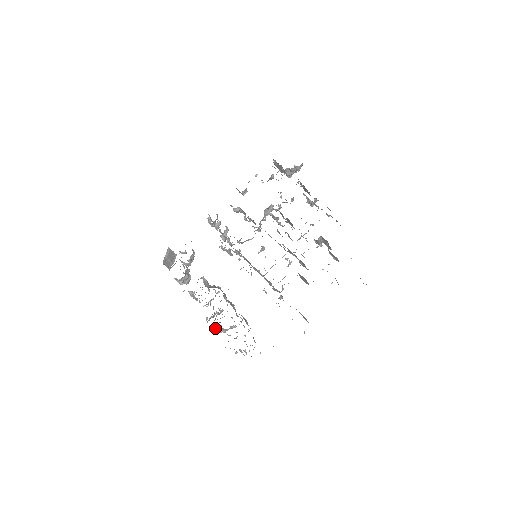
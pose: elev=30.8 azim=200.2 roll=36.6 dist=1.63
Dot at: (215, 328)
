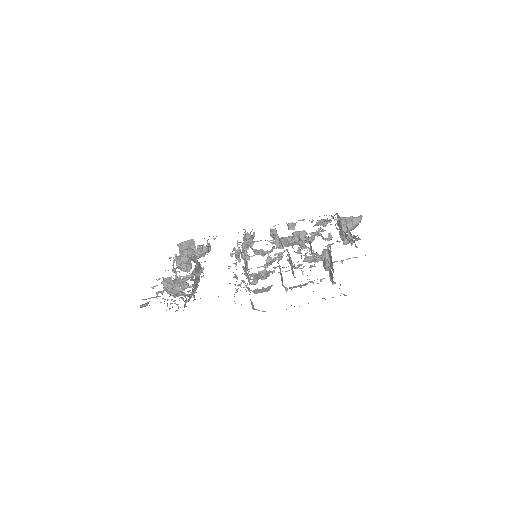
Dot at: (163, 279)
